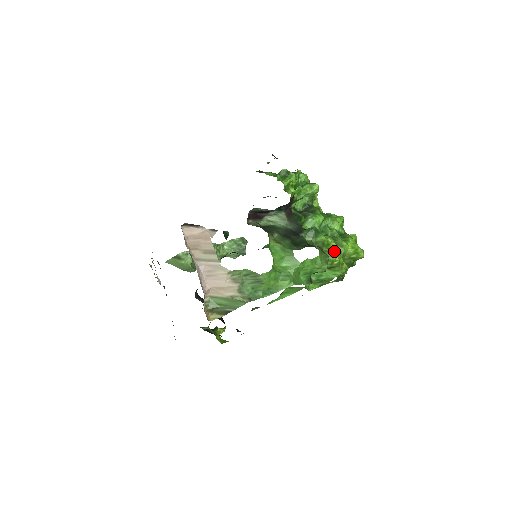
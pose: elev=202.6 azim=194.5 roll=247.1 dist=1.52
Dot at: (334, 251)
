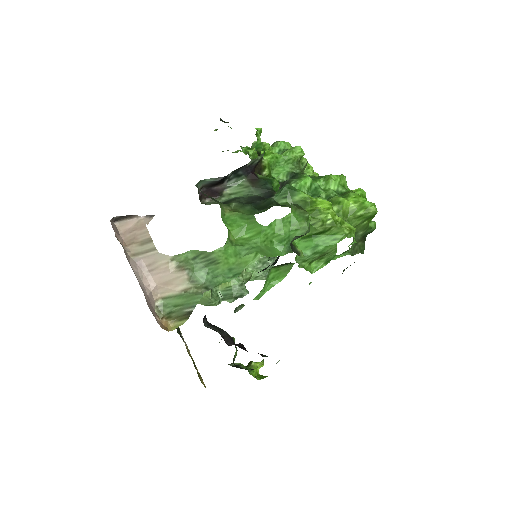
Dot at: (323, 208)
